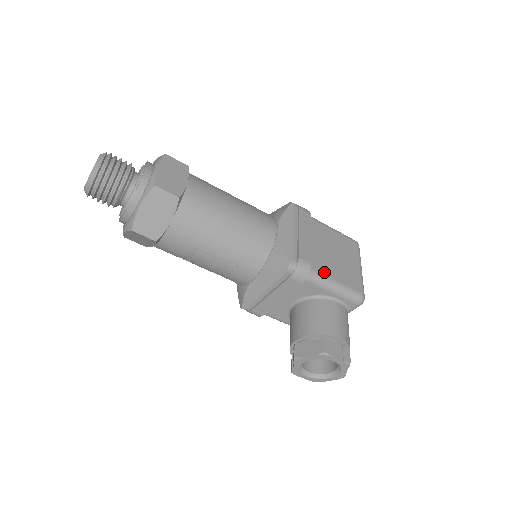
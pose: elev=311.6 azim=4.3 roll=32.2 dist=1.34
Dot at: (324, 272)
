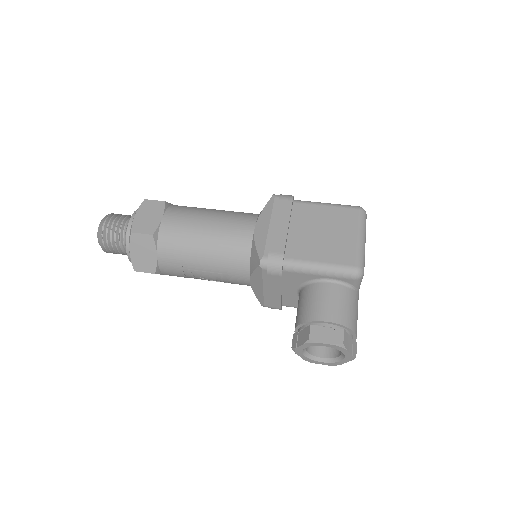
Dot at: (304, 257)
